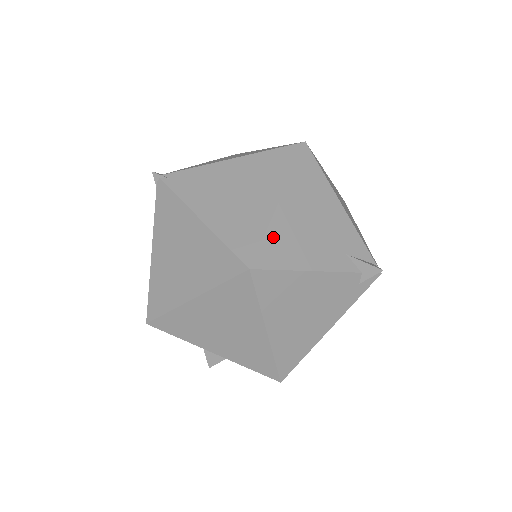
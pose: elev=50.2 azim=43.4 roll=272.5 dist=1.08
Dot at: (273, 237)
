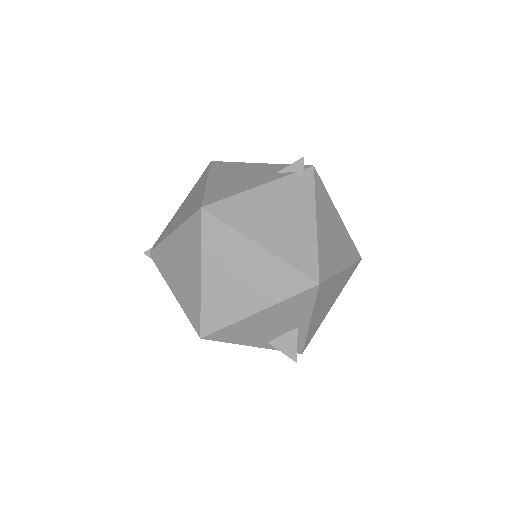
Dot at: (211, 192)
